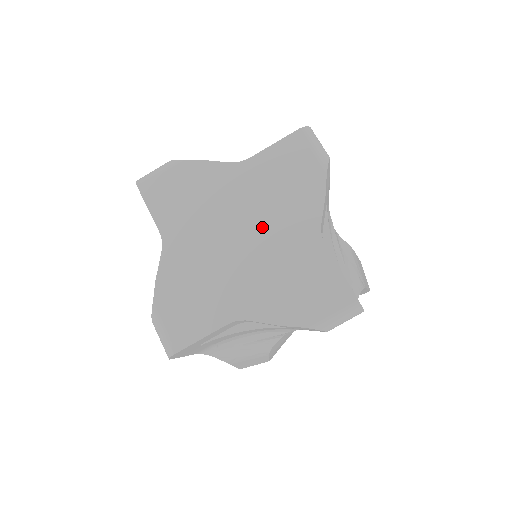
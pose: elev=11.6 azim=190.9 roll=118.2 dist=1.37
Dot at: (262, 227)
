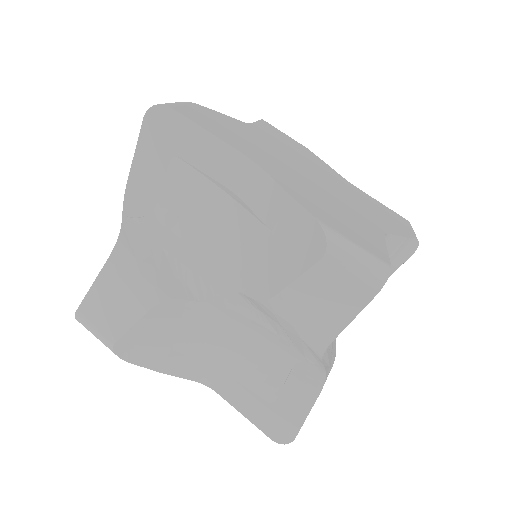
Dot at: (314, 169)
